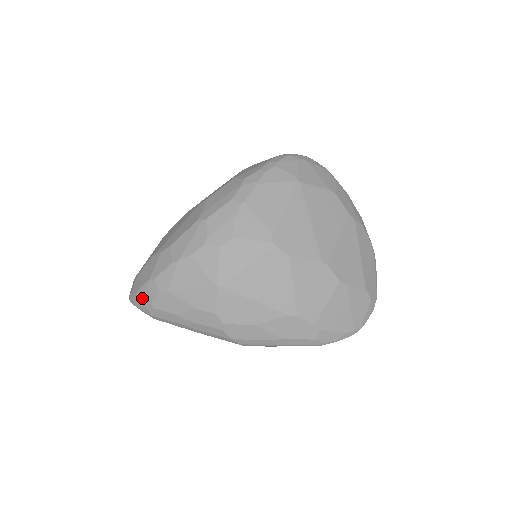
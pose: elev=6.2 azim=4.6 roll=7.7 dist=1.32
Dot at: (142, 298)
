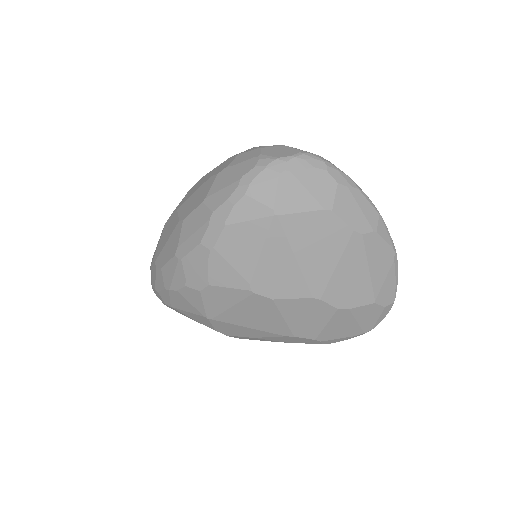
Dot at: (157, 296)
